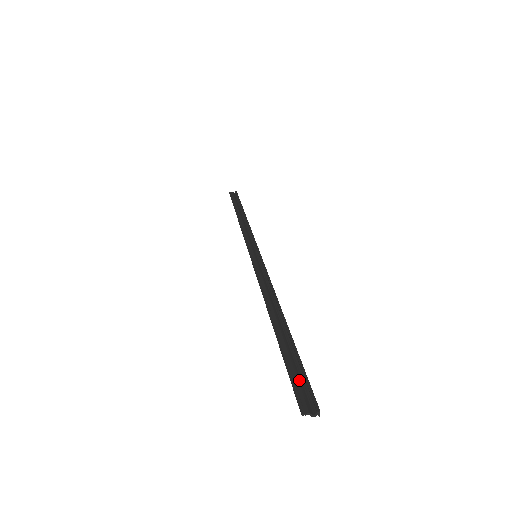
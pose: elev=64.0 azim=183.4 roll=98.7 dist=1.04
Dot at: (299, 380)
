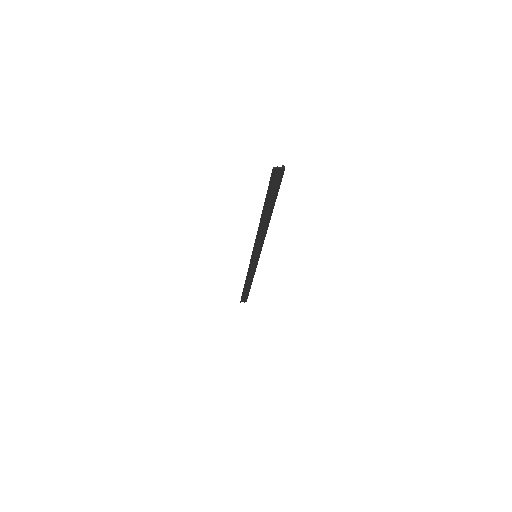
Dot at: (274, 183)
